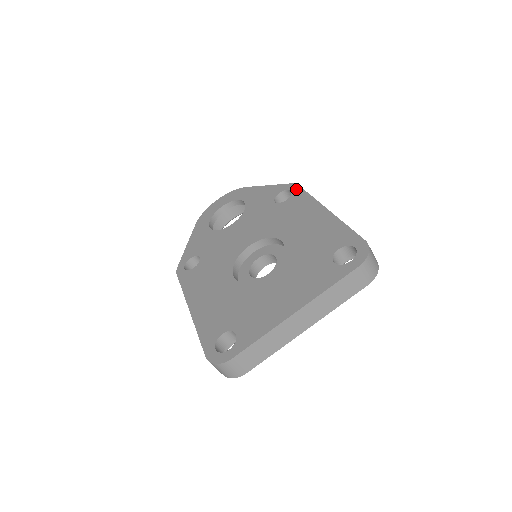
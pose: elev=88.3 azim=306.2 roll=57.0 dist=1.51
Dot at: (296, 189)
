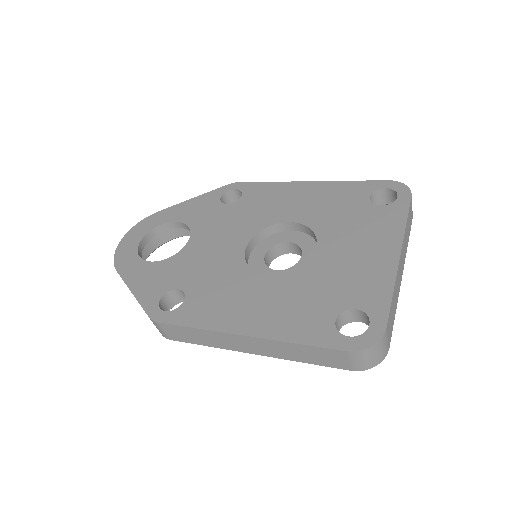
Dot at: (242, 185)
